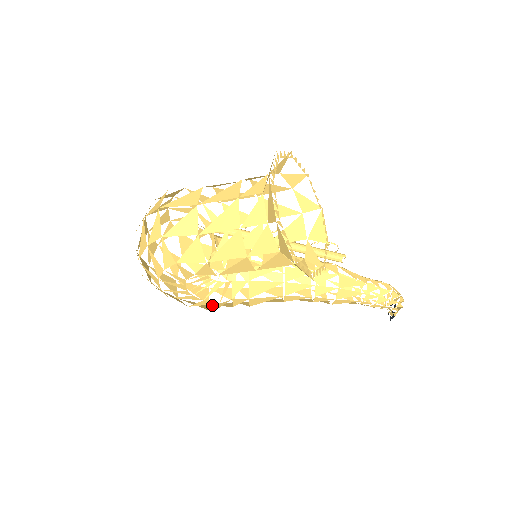
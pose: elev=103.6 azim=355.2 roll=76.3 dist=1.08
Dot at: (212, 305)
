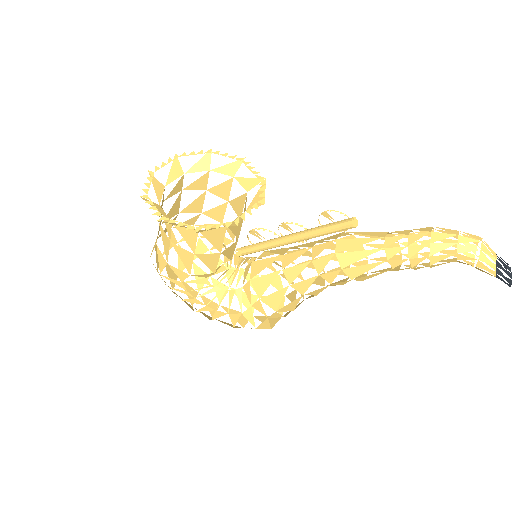
Dot at: (272, 327)
